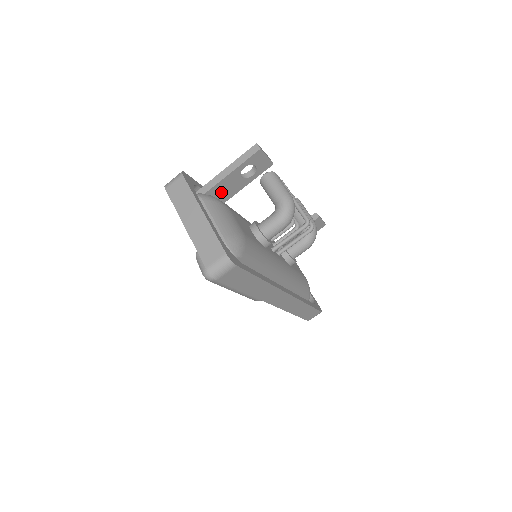
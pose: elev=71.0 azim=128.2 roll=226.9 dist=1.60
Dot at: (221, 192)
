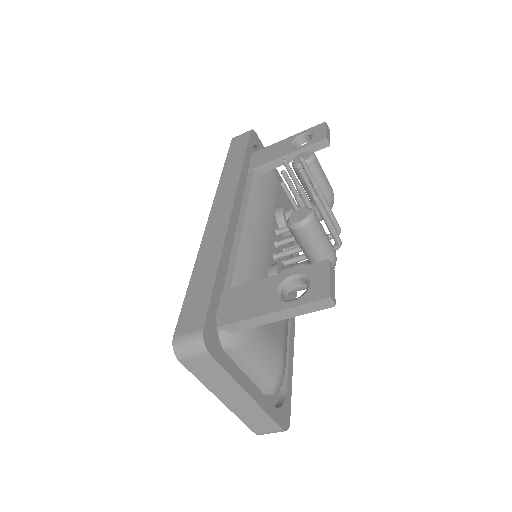
Dot at: occluded
